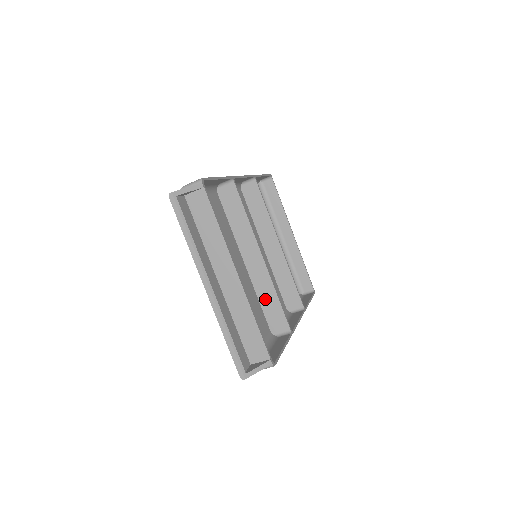
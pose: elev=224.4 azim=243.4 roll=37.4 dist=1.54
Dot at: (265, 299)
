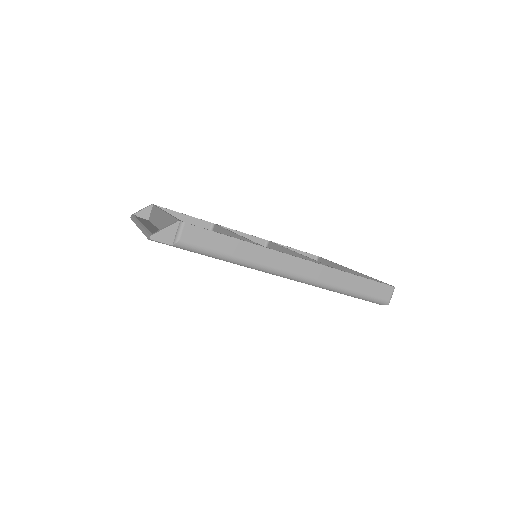
Dot at: occluded
